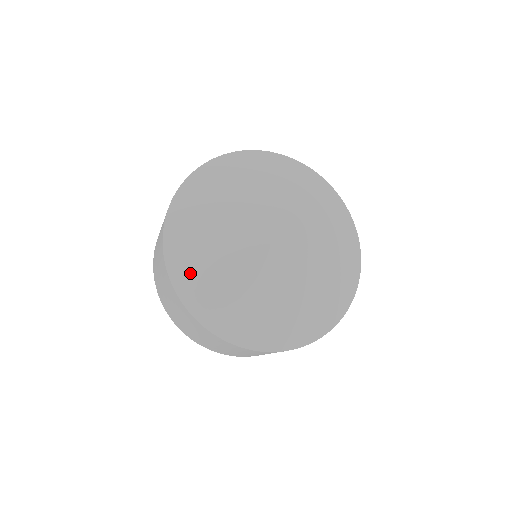
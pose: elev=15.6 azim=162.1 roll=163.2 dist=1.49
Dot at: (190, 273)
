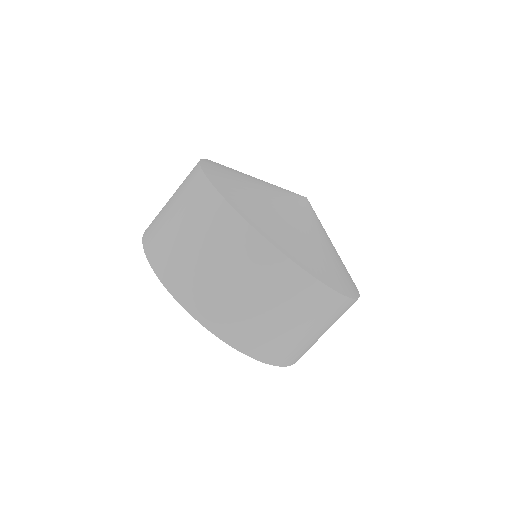
Dot at: (219, 168)
